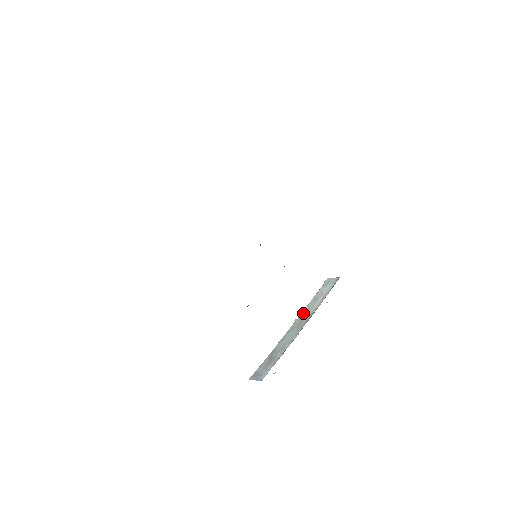
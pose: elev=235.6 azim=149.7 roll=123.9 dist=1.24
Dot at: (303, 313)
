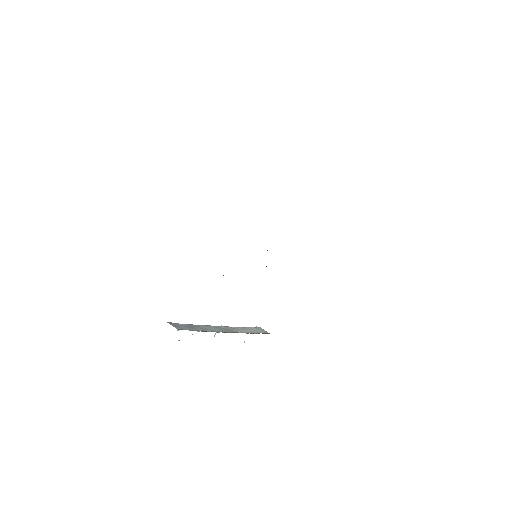
Dot at: (231, 327)
